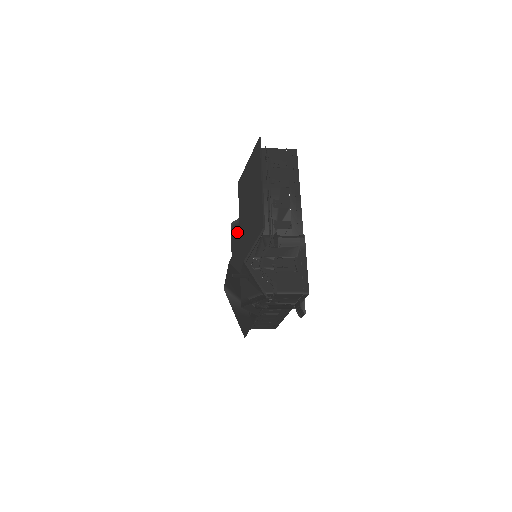
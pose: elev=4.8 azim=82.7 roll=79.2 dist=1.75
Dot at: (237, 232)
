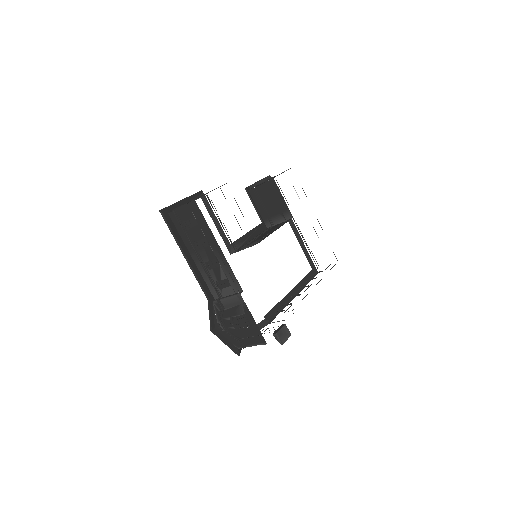
Dot at: occluded
